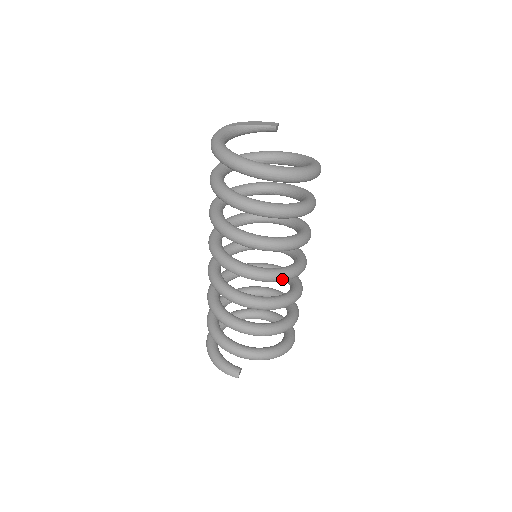
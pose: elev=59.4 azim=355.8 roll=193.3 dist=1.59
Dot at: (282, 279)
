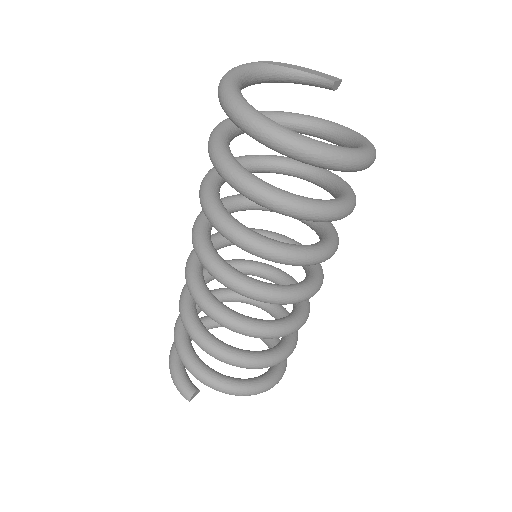
Dot at: (269, 301)
